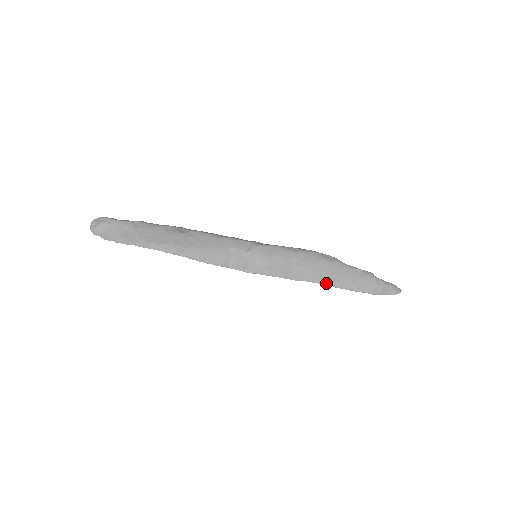
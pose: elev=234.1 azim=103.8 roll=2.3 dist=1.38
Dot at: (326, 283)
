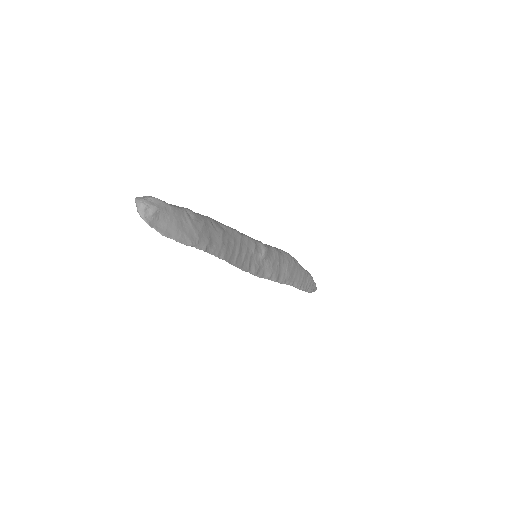
Dot at: (294, 285)
